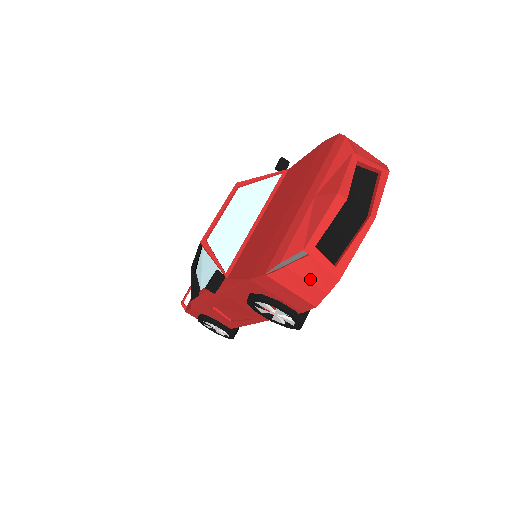
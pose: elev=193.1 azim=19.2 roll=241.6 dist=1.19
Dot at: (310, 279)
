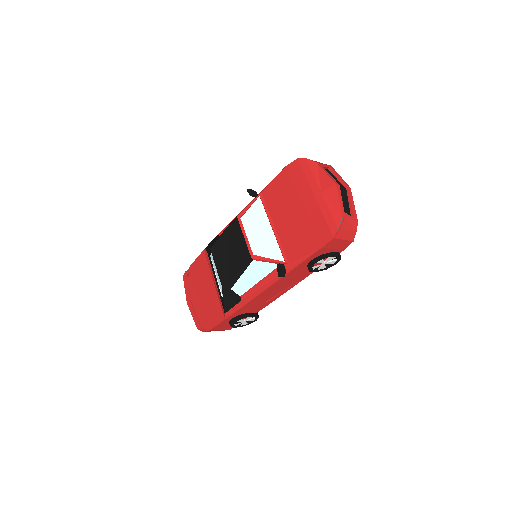
Dot at: (349, 229)
